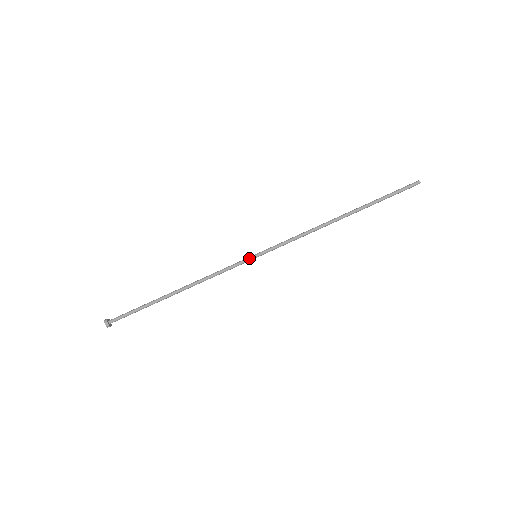
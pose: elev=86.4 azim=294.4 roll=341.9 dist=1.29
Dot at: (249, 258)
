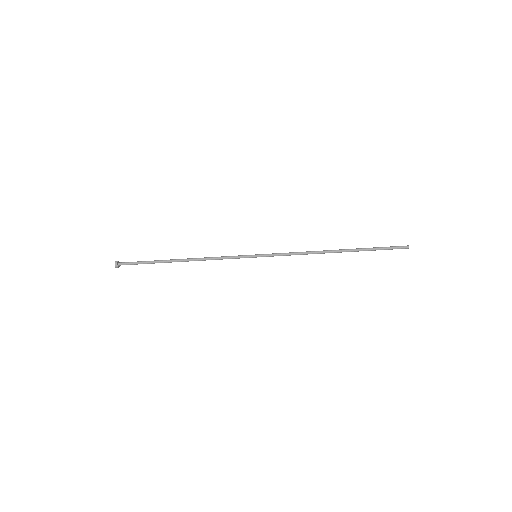
Dot at: (250, 255)
